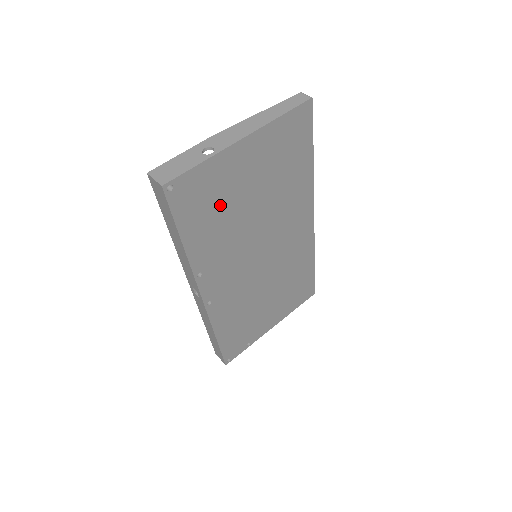
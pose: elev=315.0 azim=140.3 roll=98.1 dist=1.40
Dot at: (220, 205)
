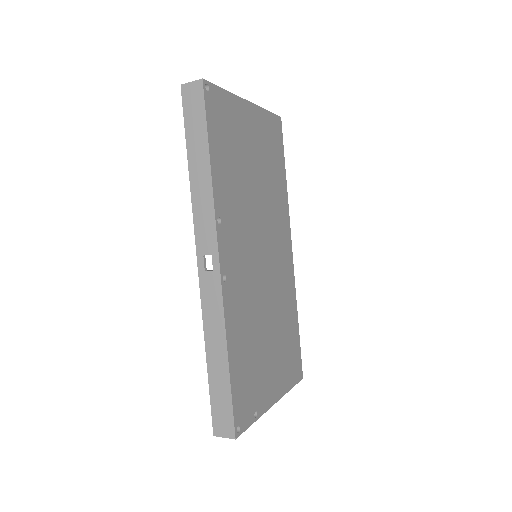
Dot at: (235, 149)
